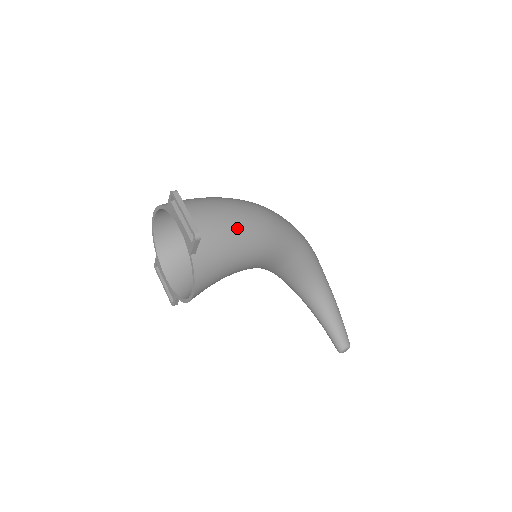
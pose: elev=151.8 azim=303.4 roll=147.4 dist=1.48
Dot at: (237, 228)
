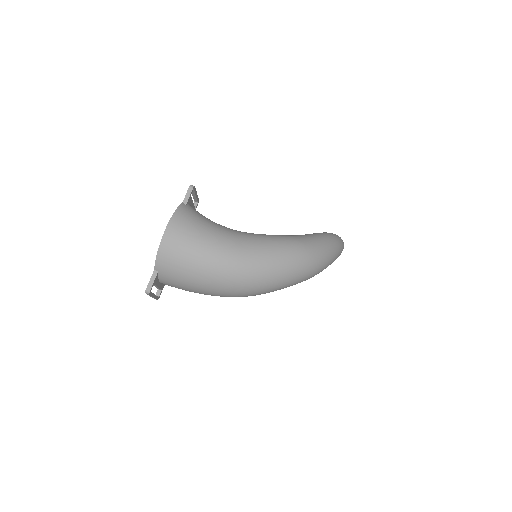
Dot at: occluded
